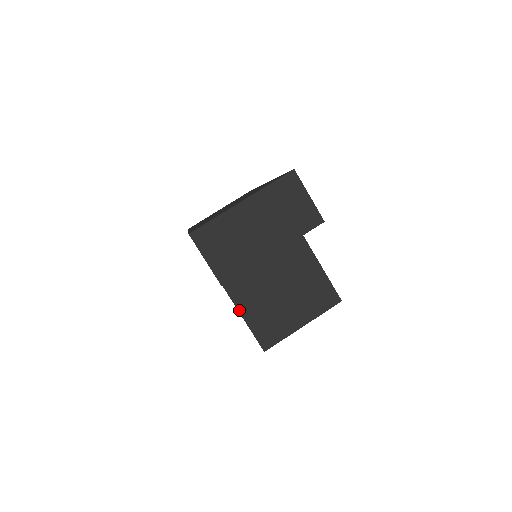
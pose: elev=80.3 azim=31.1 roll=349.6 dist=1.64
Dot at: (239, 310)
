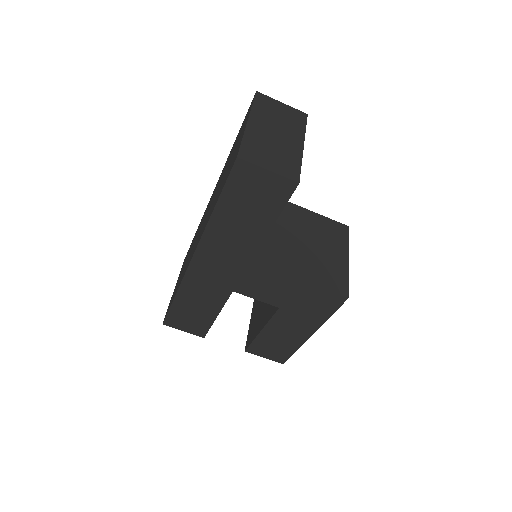
Dot at: (298, 278)
